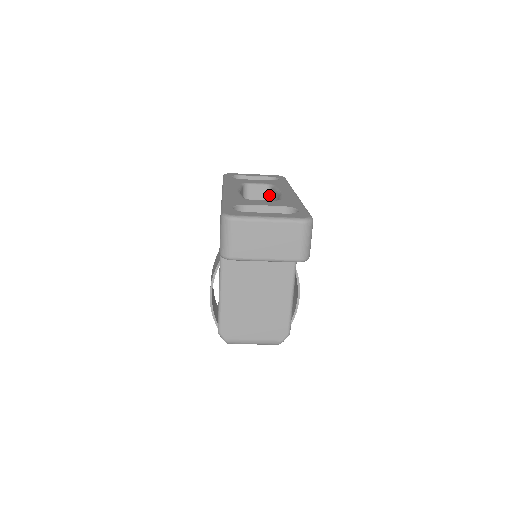
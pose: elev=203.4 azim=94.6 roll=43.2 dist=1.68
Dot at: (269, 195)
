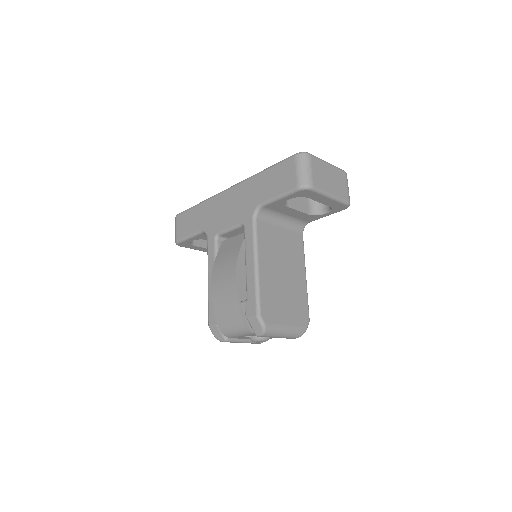
Dot at: occluded
